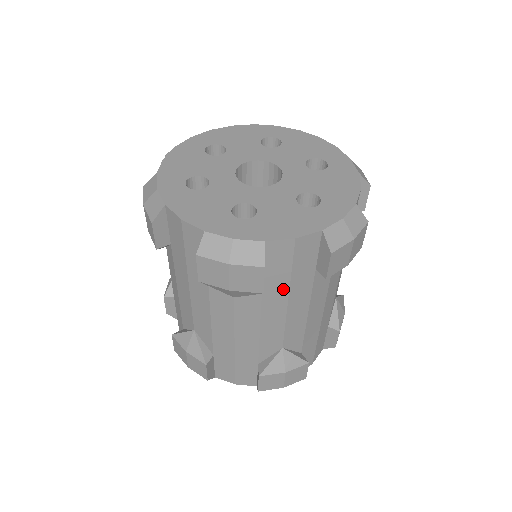
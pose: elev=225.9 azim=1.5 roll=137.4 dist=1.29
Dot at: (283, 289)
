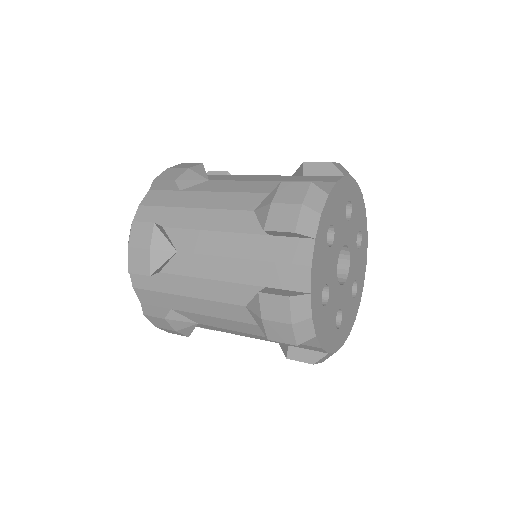
Dot at: occluded
